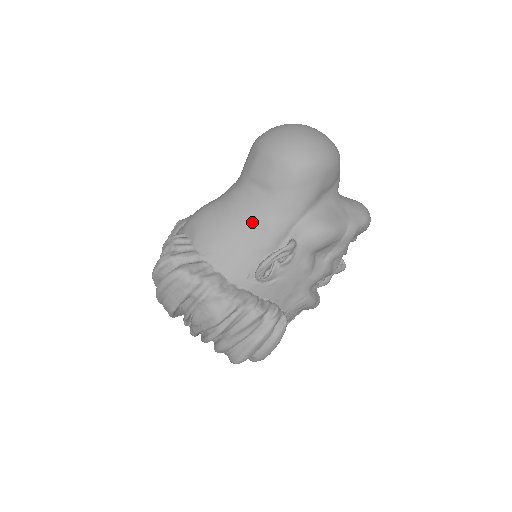
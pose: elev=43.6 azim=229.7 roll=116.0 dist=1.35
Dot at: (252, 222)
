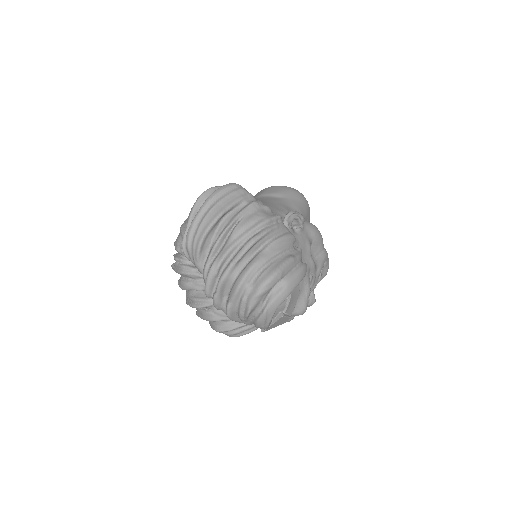
Dot at: (273, 203)
